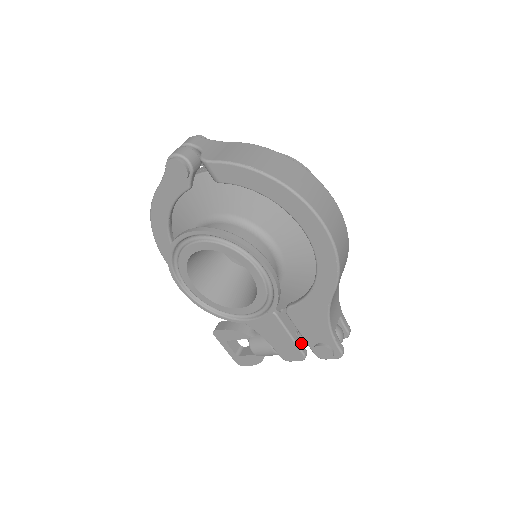
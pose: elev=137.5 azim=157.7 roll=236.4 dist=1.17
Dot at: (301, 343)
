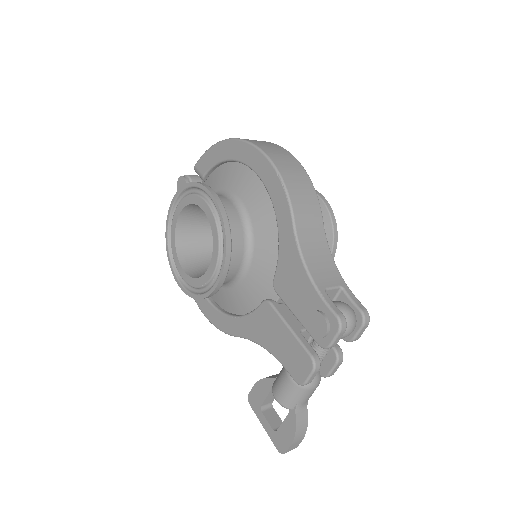
Dot at: (308, 343)
